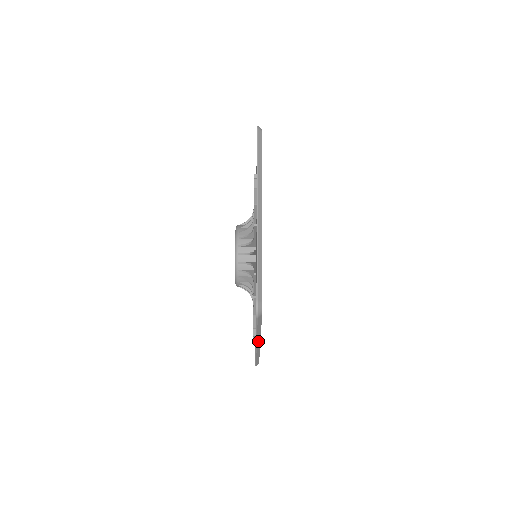
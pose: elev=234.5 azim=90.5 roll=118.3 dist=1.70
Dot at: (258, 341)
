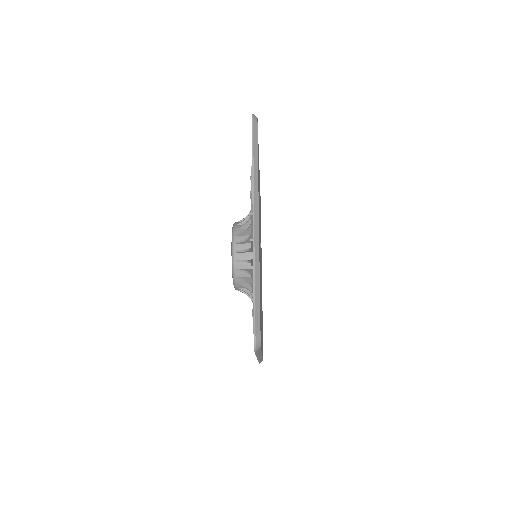
Dot at: (259, 356)
